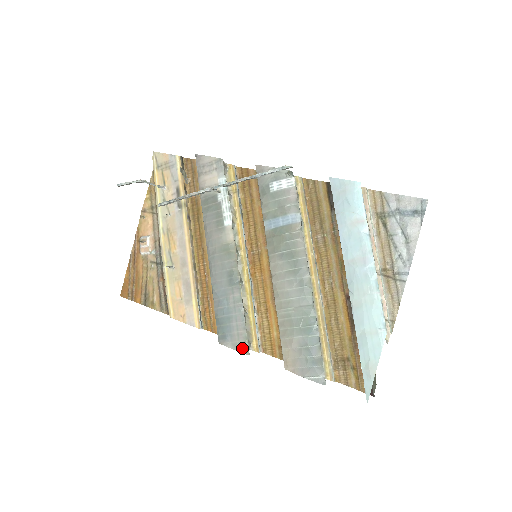
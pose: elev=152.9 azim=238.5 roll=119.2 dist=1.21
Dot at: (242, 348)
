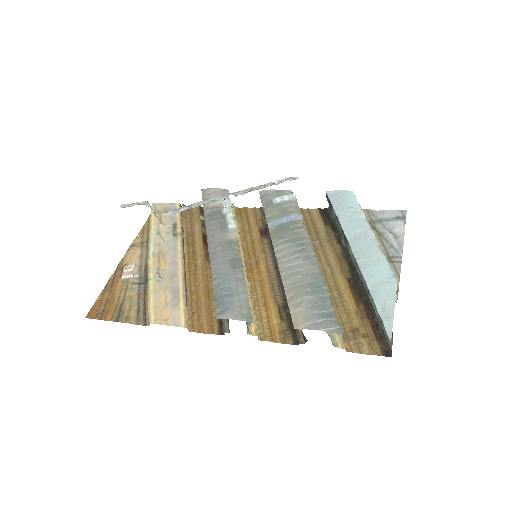
Dot at: (245, 317)
